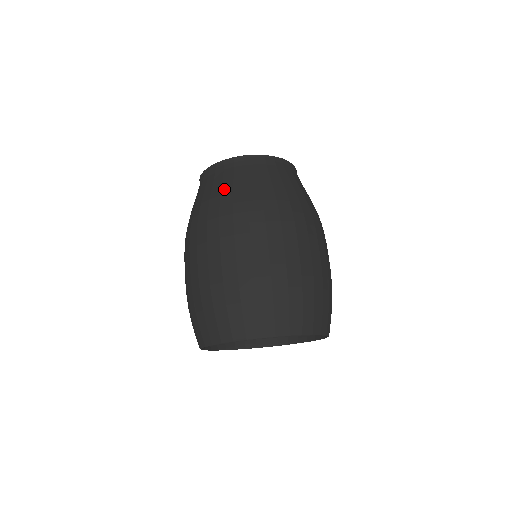
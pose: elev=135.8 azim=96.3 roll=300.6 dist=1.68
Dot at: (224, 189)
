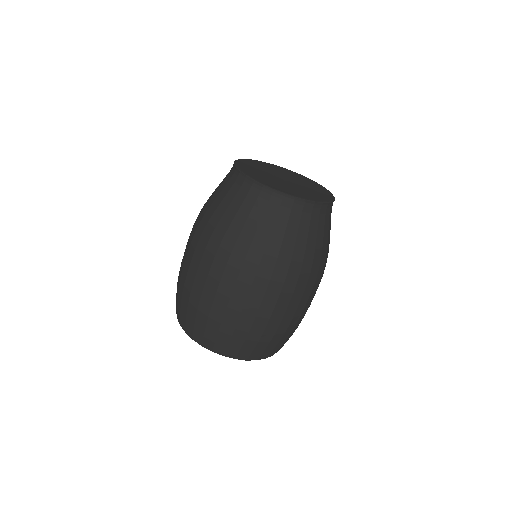
Dot at: (237, 218)
